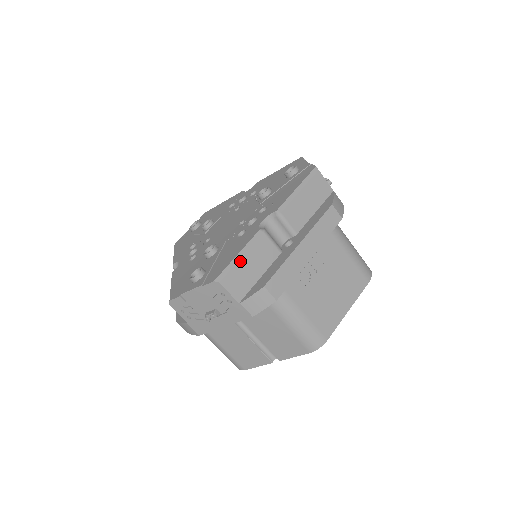
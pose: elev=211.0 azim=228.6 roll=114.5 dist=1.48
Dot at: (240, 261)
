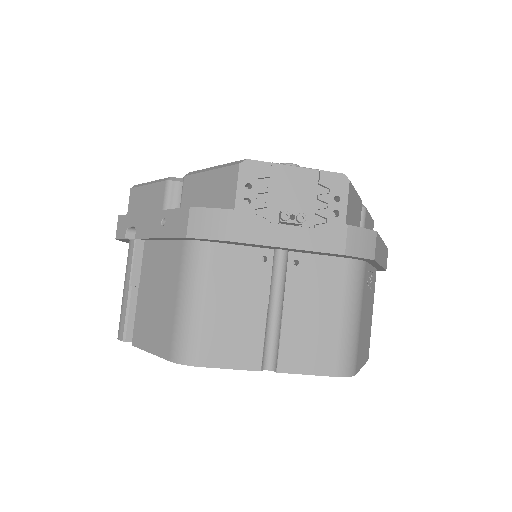
Dot at: (355, 192)
